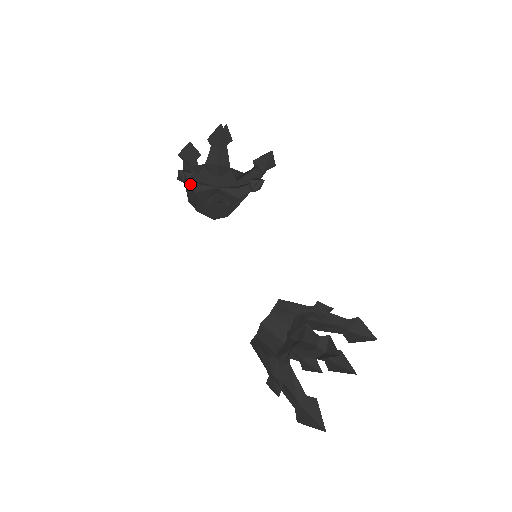
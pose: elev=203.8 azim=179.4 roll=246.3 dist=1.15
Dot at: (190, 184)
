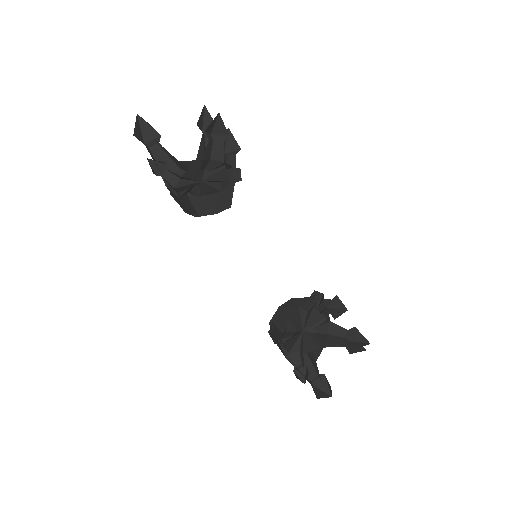
Dot at: (166, 177)
